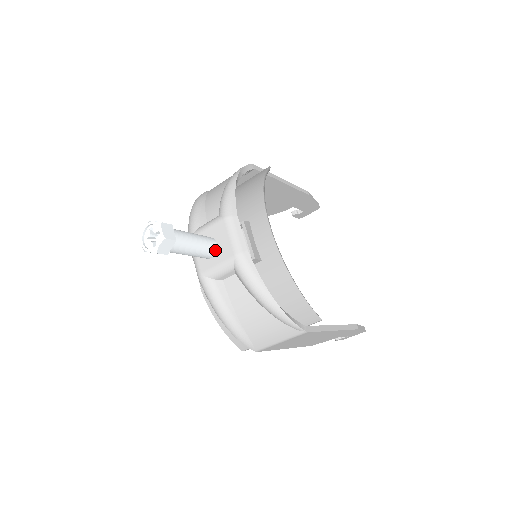
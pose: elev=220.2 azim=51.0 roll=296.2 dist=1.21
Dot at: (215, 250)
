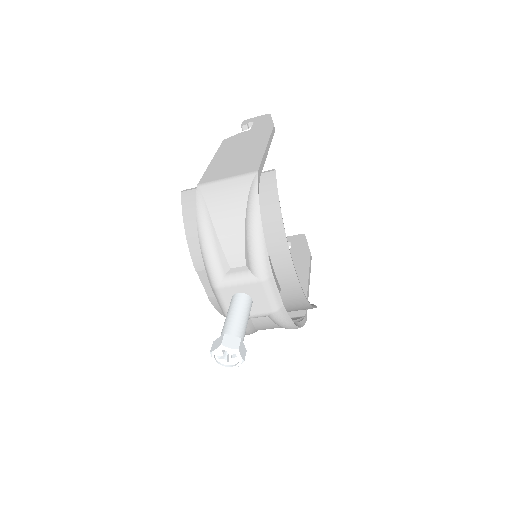
Dot at: (251, 306)
